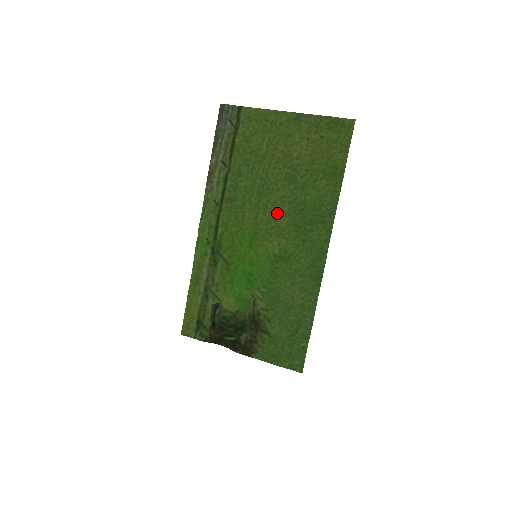
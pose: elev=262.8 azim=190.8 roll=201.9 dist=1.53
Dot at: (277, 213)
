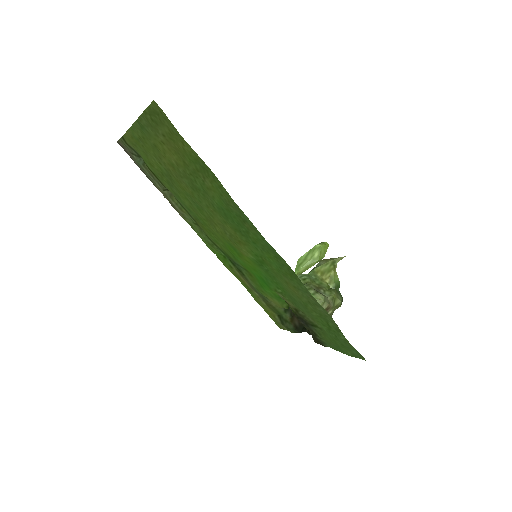
Dot at: (220, 223)
